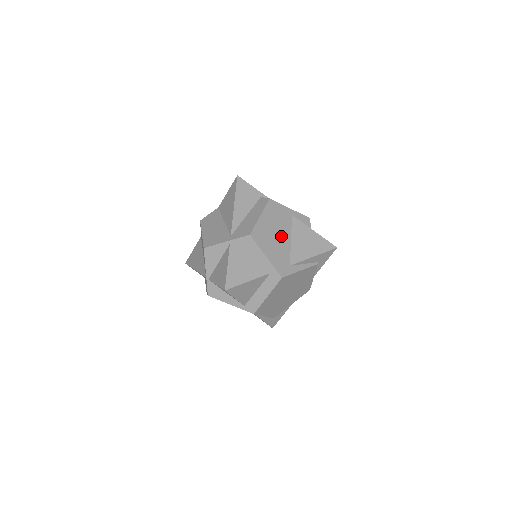
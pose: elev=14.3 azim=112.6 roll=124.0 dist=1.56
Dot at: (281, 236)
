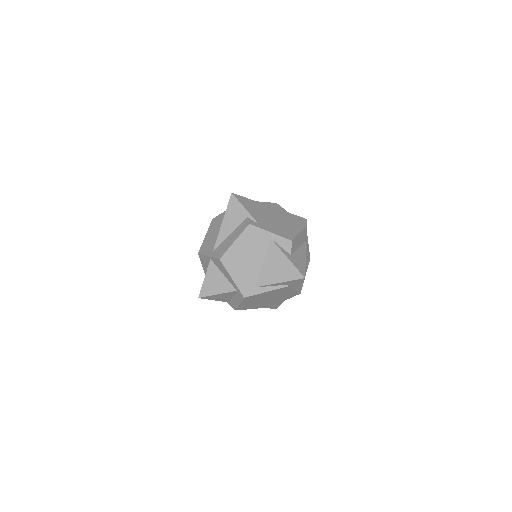
Dot at: (253, 260)
